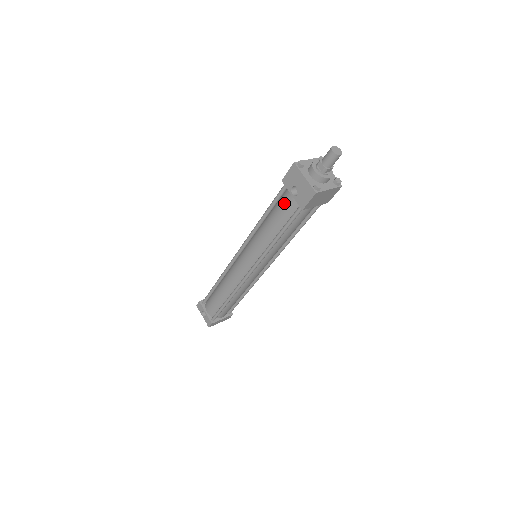
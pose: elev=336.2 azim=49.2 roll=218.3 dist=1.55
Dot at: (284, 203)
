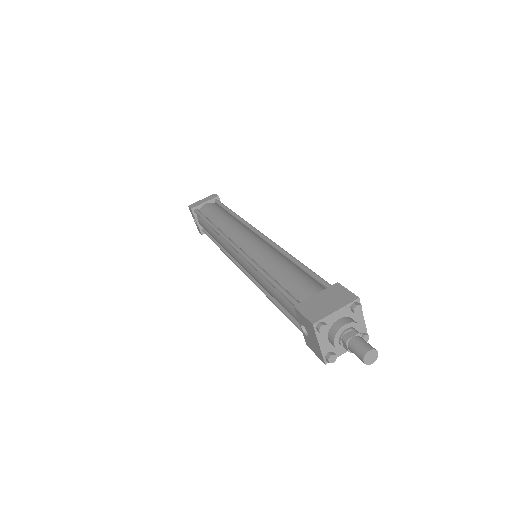
Dot at: (291, 311)
